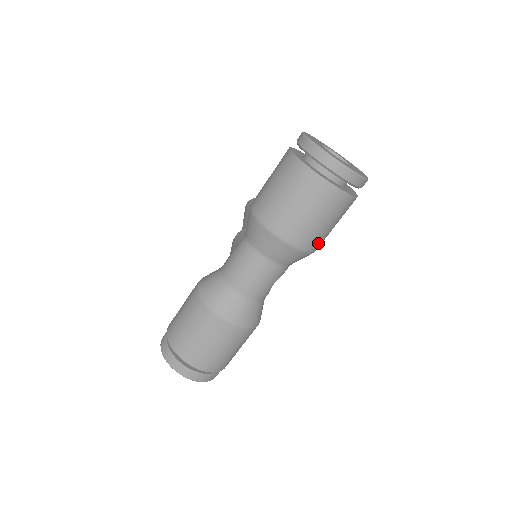
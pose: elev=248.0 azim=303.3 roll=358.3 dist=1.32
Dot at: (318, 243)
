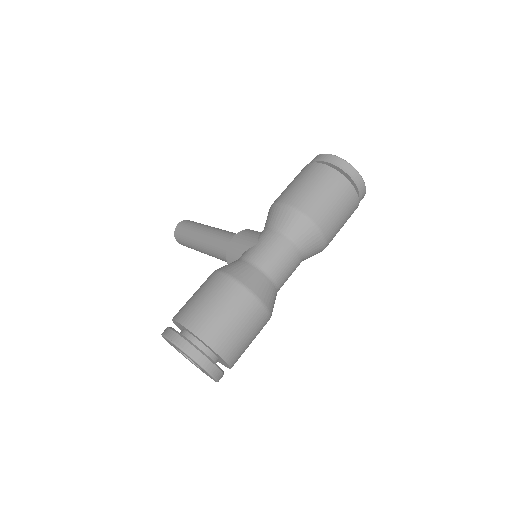
Dot at: occluded
